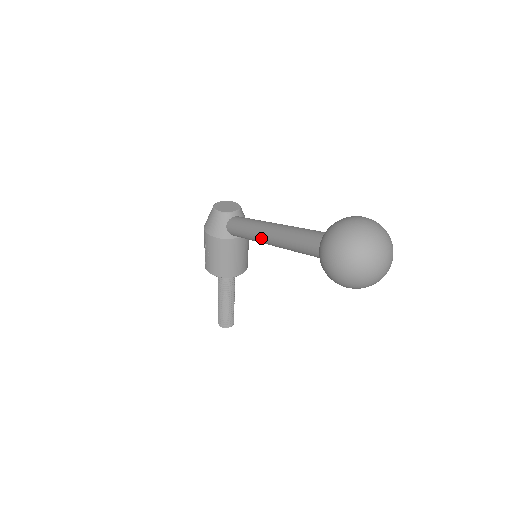
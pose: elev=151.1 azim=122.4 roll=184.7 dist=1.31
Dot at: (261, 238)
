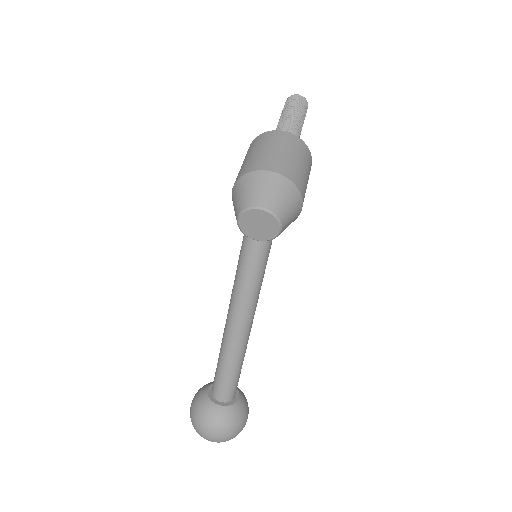
Dot at: occluded
